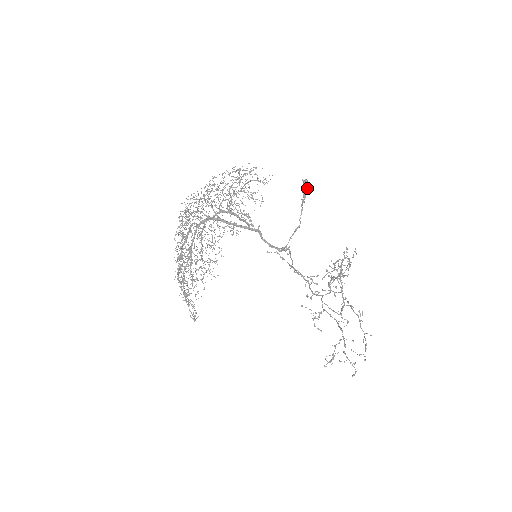
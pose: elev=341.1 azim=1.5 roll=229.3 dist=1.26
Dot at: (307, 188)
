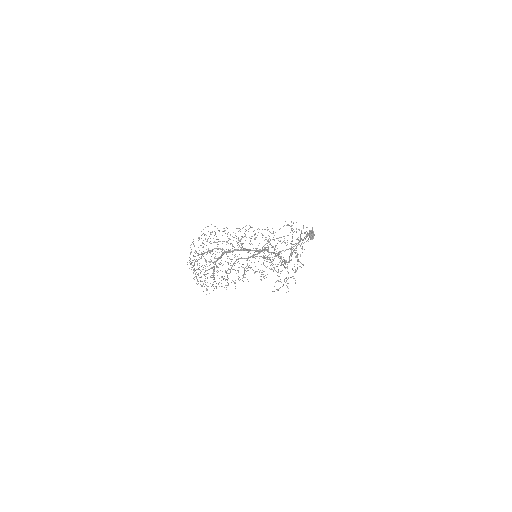
Dot at: (312, 237)
